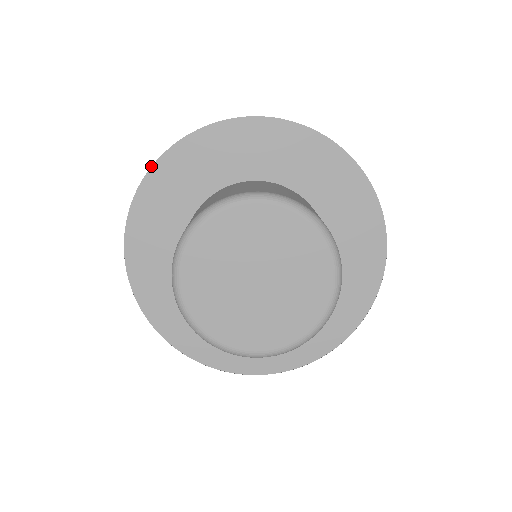
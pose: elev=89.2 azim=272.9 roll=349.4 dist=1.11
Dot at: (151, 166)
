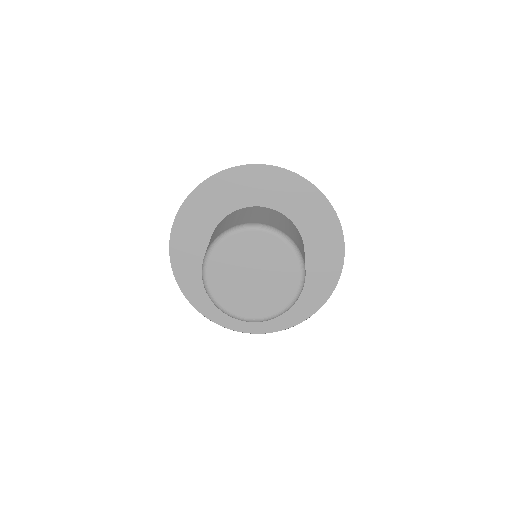
Dot at: (209, 177)
